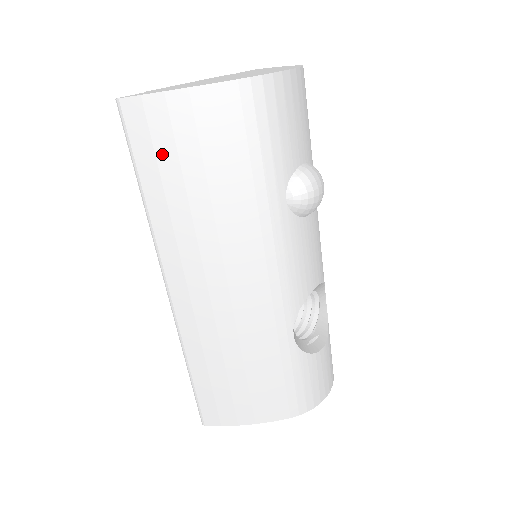
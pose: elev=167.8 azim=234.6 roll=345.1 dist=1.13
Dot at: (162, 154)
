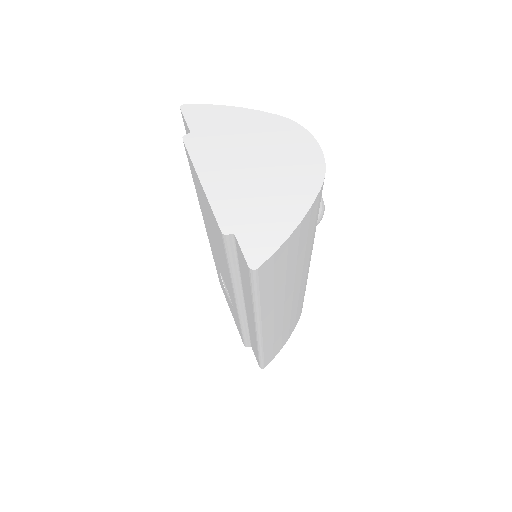
Dot at: (278, 272)
